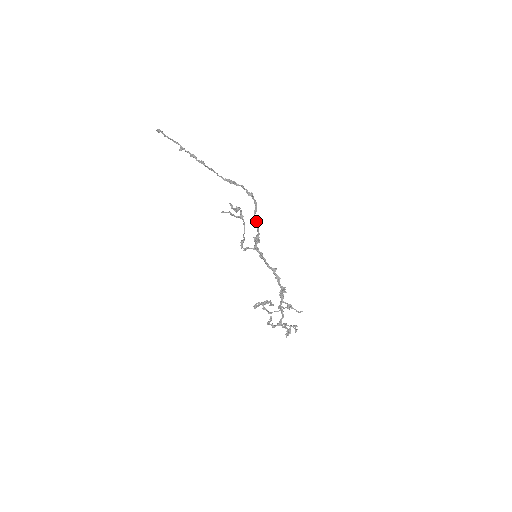
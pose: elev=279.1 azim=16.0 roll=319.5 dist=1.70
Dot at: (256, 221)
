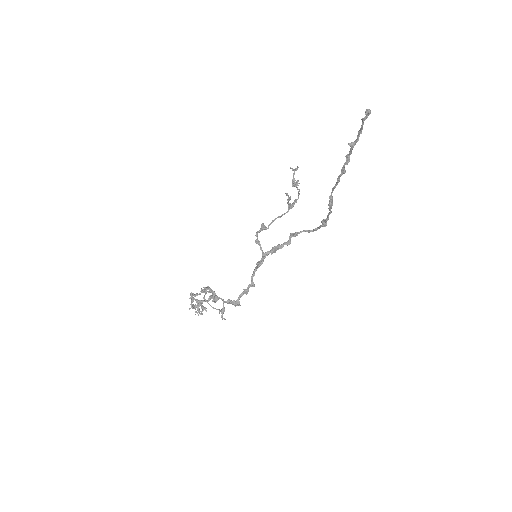
Dot at: occluded
